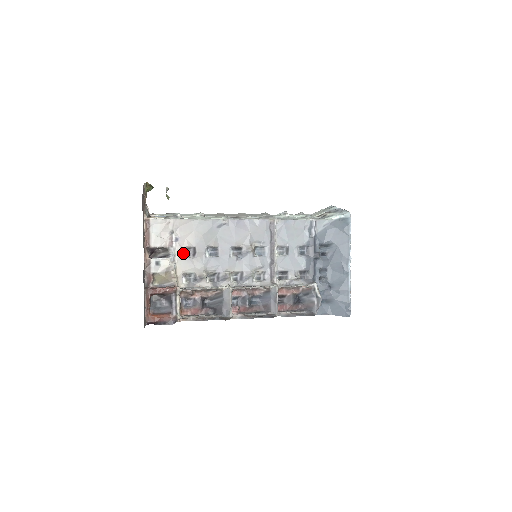
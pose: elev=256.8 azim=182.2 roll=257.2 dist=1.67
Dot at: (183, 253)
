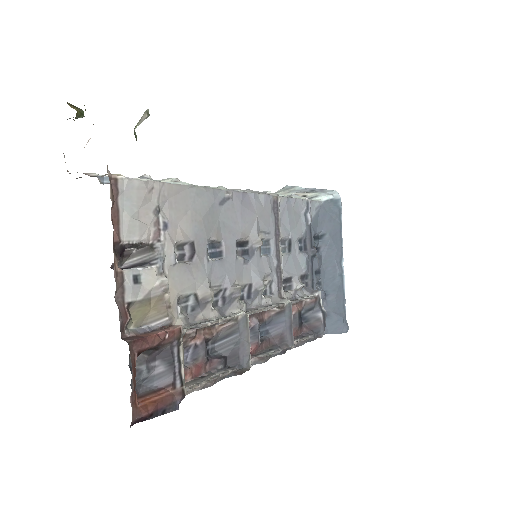
Dot at: (175, 254)
